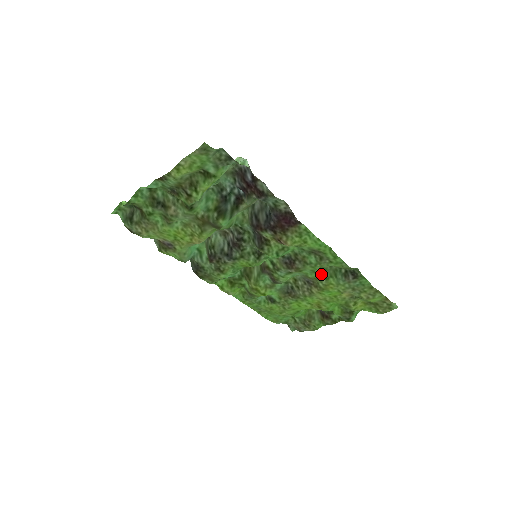
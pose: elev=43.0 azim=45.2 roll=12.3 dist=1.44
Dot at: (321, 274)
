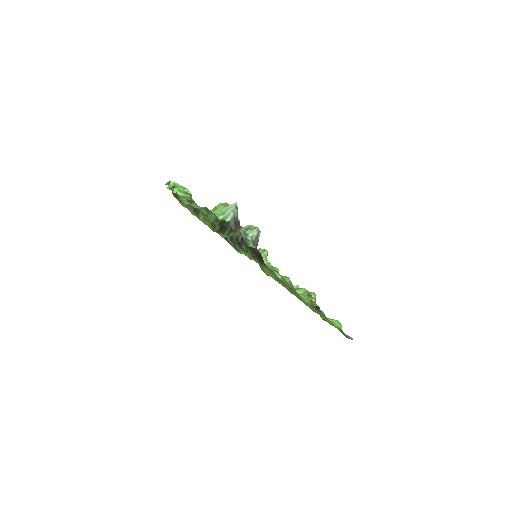
Dot at: occluded
